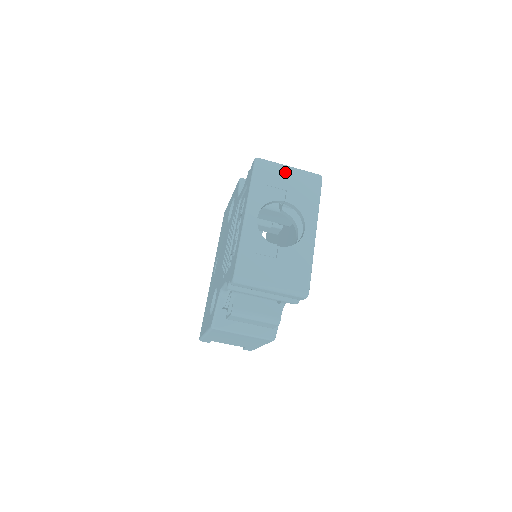
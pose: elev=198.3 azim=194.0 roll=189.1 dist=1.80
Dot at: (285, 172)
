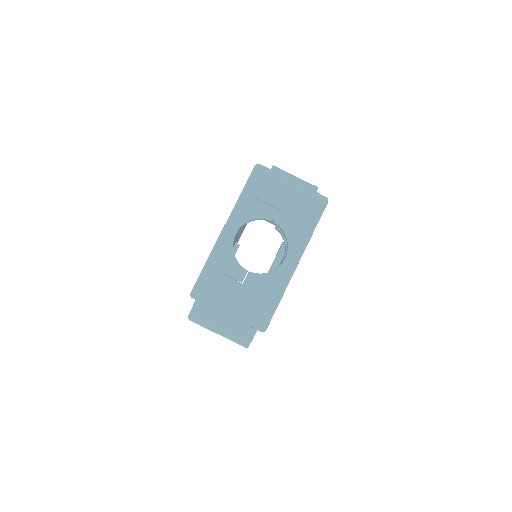
Dot at: (284, 187)
